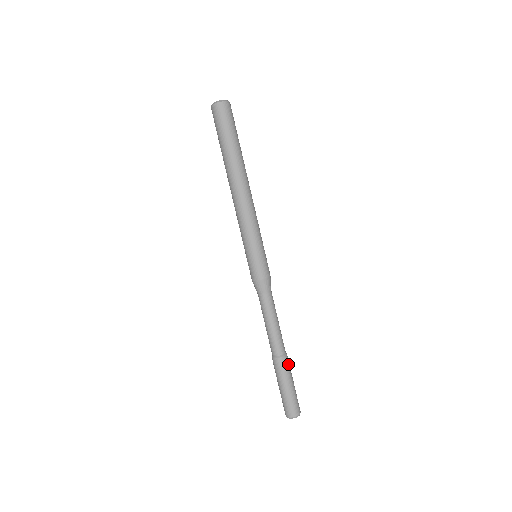
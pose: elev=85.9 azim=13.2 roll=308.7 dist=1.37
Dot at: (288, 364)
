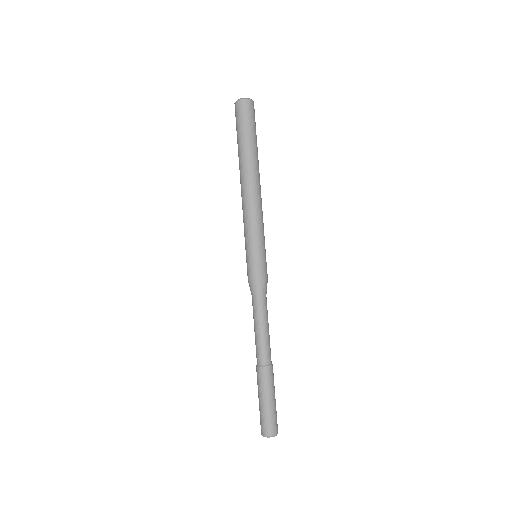
Dot at: (269, 376)
